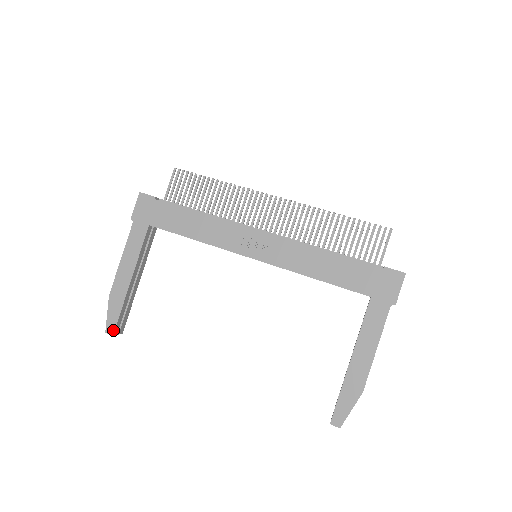
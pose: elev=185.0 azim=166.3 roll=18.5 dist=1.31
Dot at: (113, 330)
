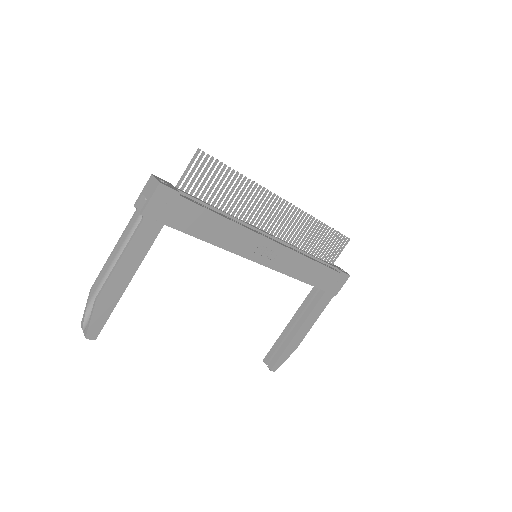
Dot at: (97, 335)
